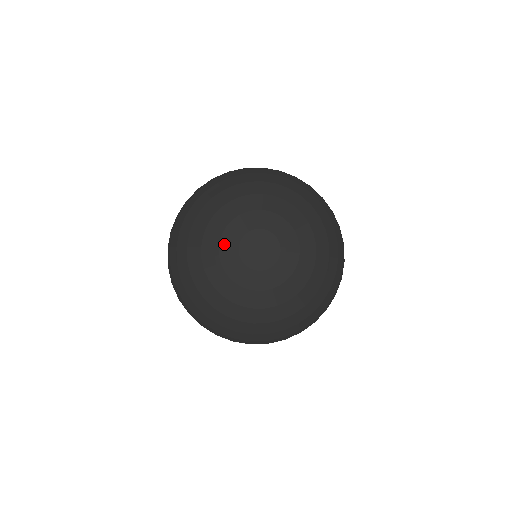
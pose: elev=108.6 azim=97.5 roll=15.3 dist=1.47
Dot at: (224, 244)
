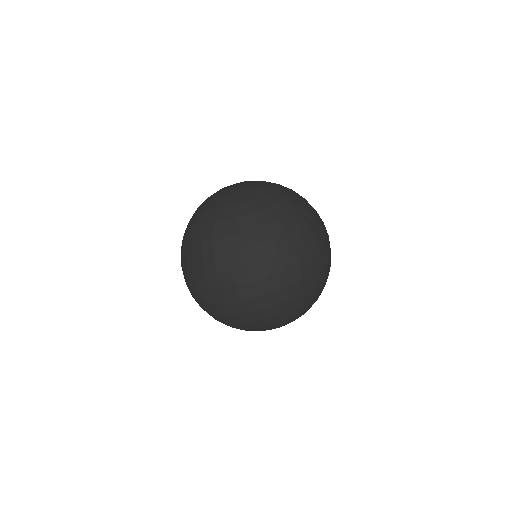
Dot at: occluded
